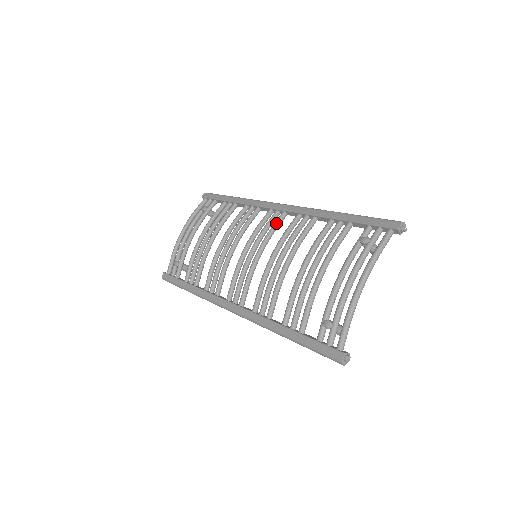
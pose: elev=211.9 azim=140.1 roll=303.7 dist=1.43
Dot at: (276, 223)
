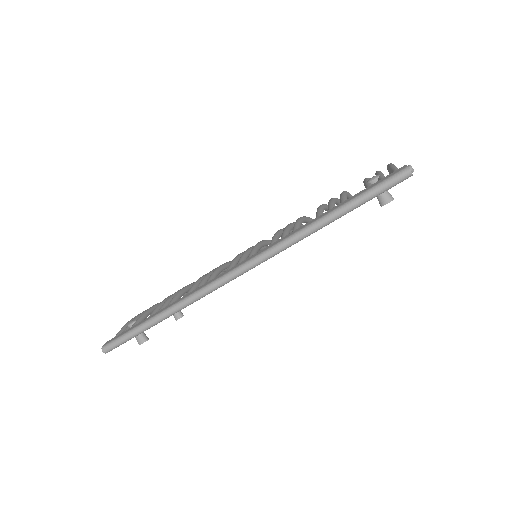
Dot at: occluded
